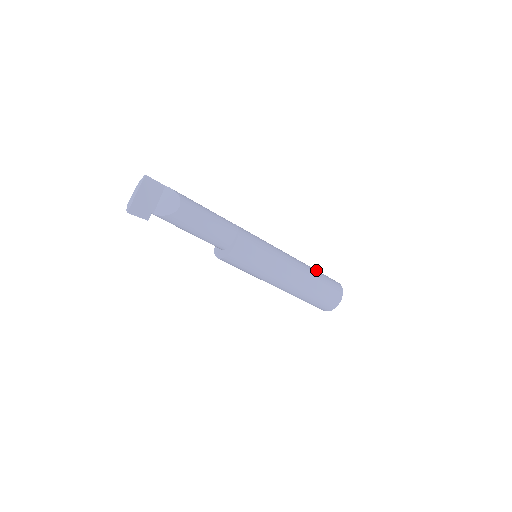
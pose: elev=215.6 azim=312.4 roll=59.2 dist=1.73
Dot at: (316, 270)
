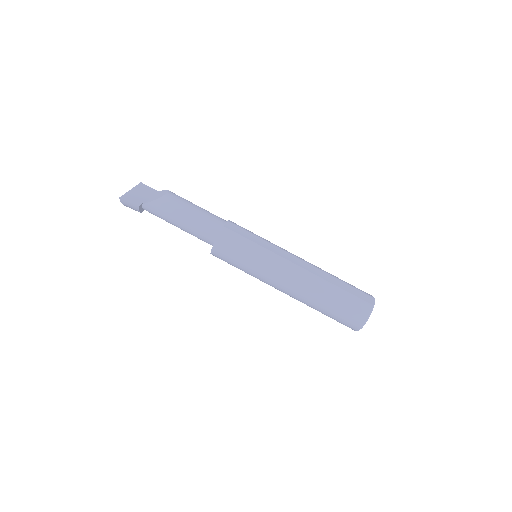
Dot at: occluded
